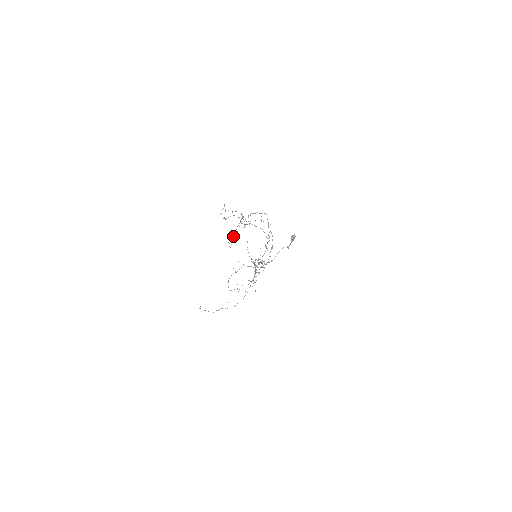
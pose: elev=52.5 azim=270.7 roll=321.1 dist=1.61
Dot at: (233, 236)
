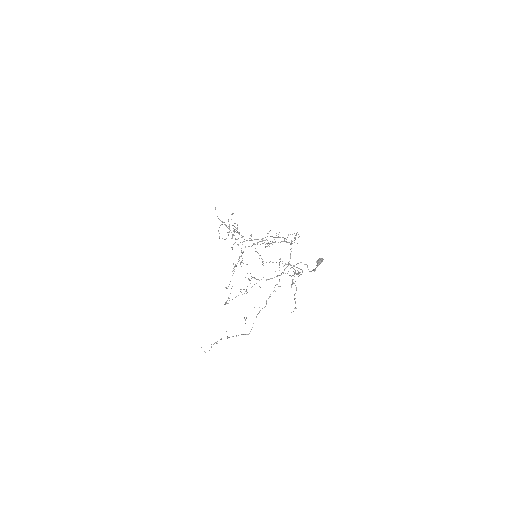
Dot at: (242, 244)
